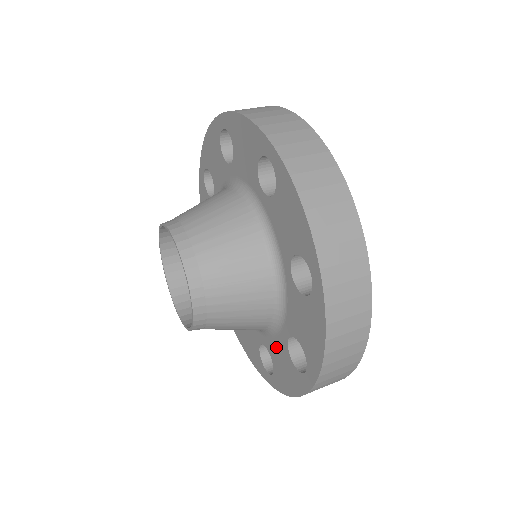
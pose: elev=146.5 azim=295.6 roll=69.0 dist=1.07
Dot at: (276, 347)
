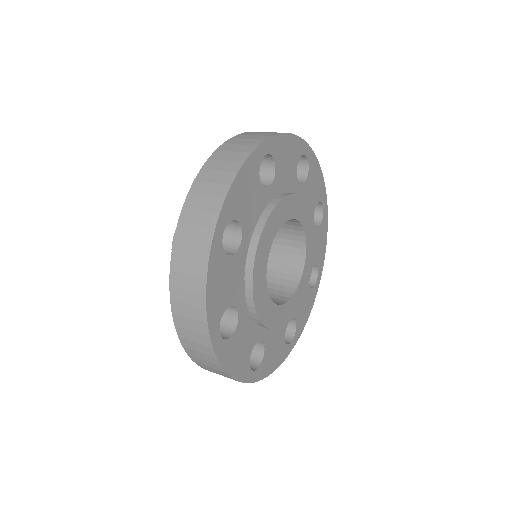
Dot at: occluded
